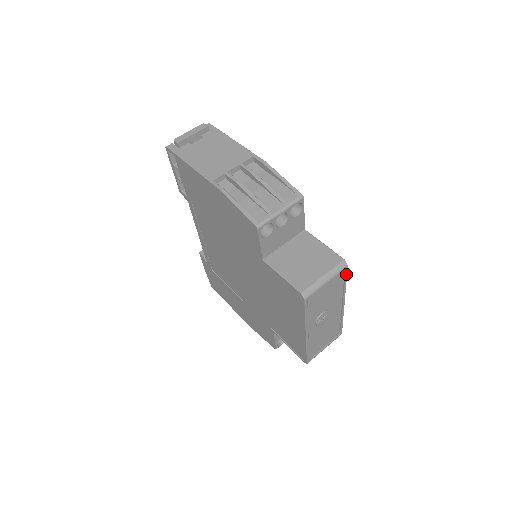
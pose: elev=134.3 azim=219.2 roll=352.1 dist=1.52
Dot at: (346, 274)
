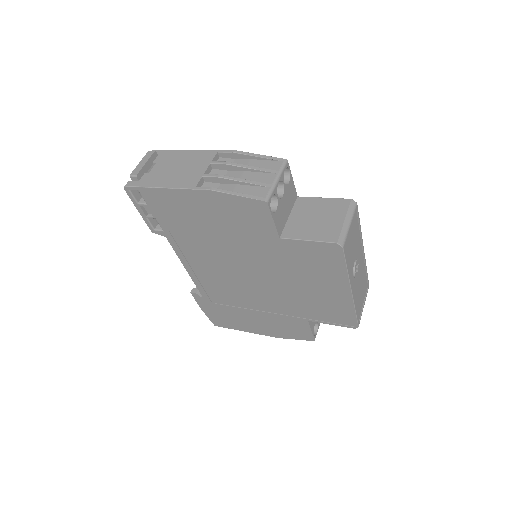
Dot at: (358, 214)
